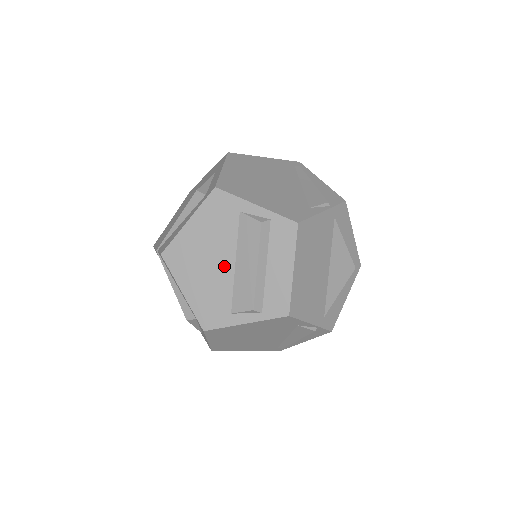
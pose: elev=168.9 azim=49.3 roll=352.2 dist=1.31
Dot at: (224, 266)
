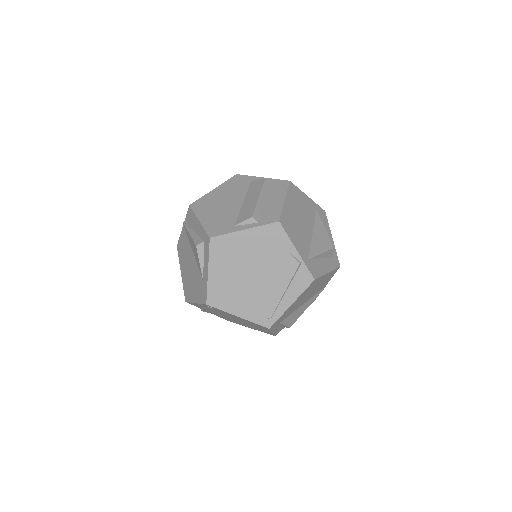
Dot at: (235, 204)
